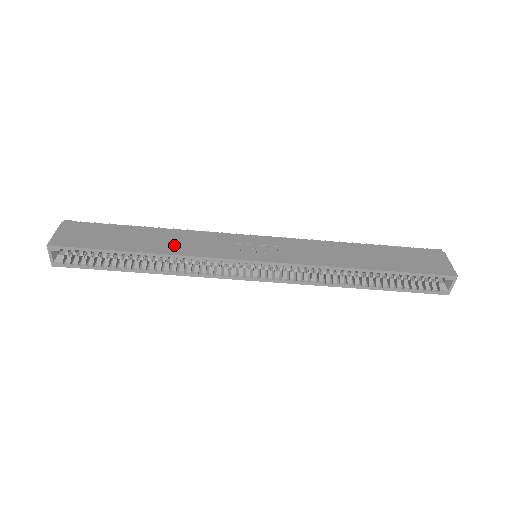
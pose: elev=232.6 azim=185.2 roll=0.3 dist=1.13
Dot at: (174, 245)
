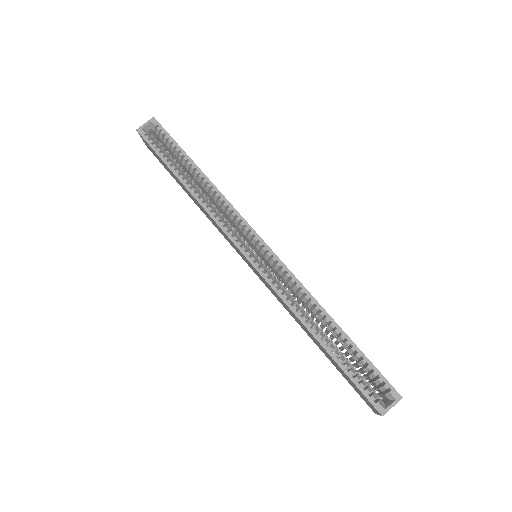
Dot at: occluded
